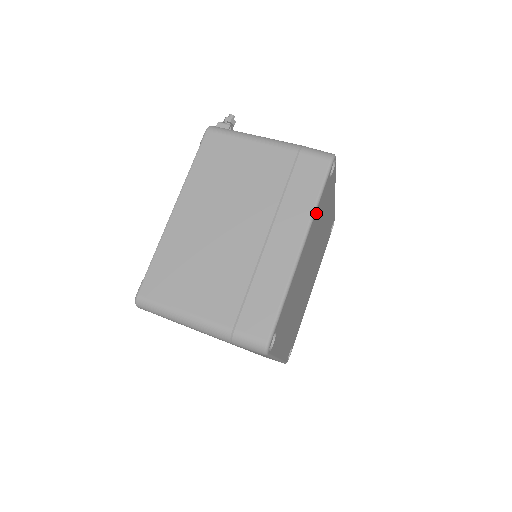
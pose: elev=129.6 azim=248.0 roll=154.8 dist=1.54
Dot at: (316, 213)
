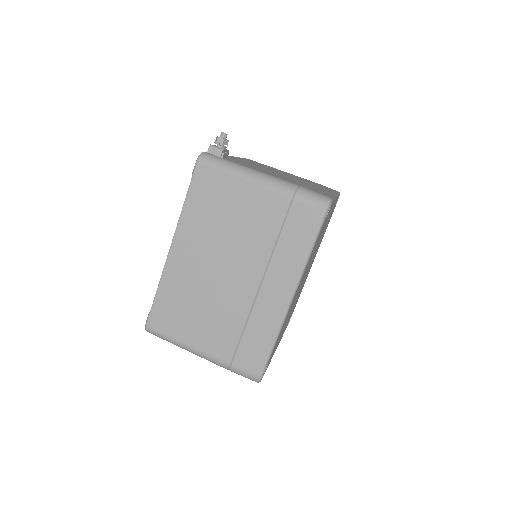
Dot at: occluded
